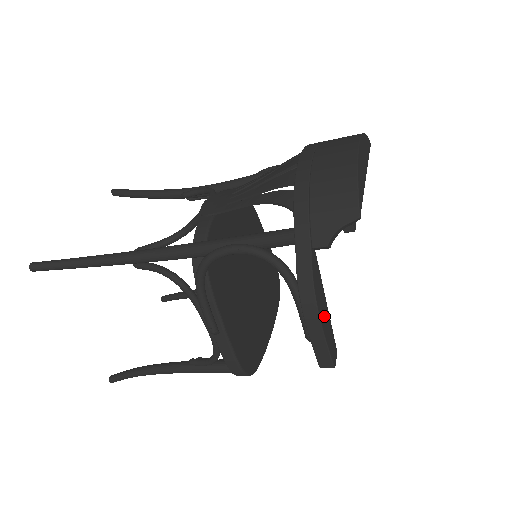
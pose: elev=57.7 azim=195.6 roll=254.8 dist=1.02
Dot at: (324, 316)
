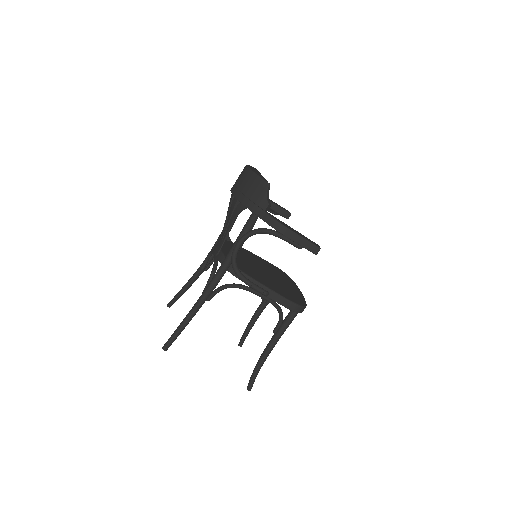
Dot at: (295, 231)
